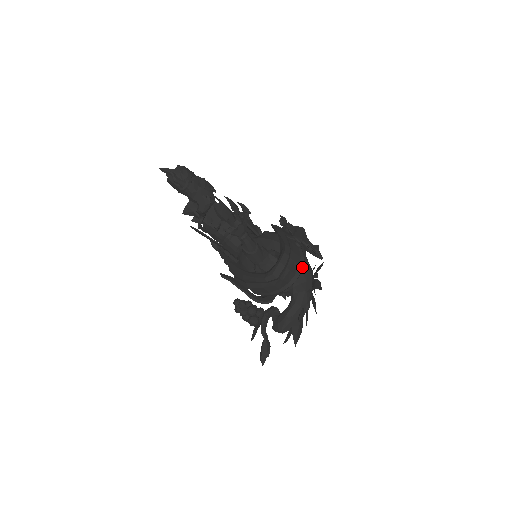
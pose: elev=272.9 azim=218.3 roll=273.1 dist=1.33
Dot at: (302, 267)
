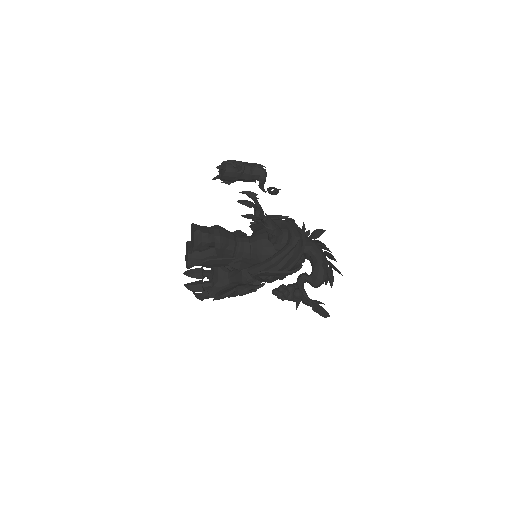
Dot at: (300, 229)
